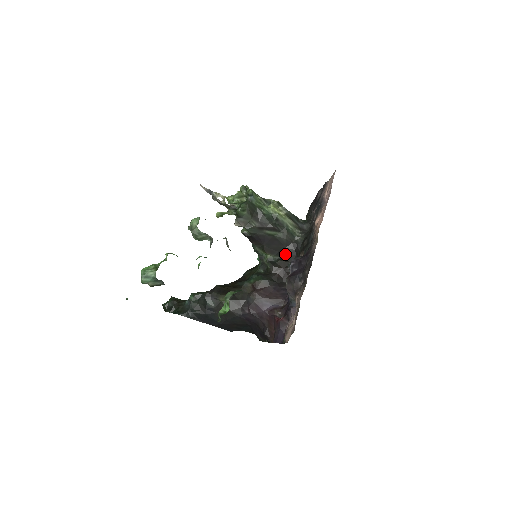
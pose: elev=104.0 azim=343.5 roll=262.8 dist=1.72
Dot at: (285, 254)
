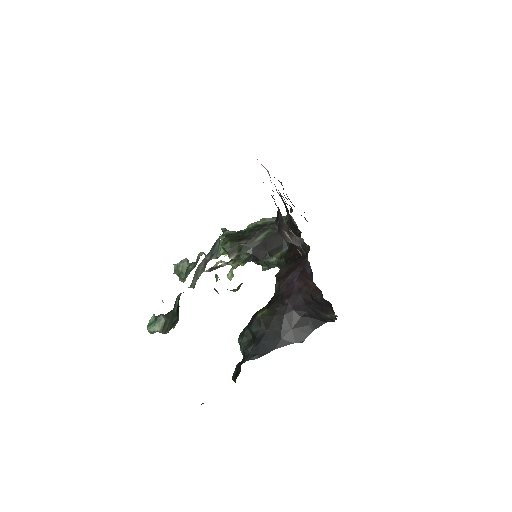
Dot at: occluded
